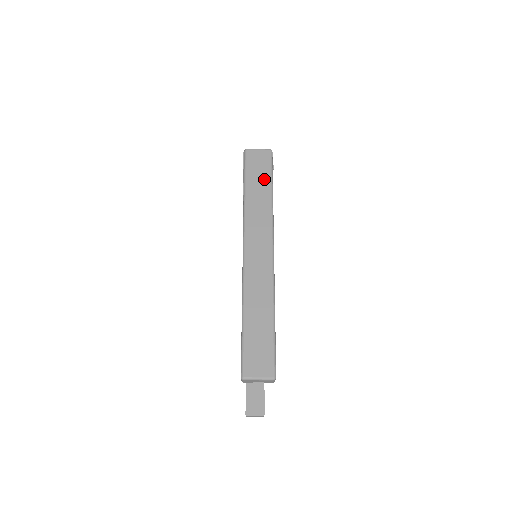
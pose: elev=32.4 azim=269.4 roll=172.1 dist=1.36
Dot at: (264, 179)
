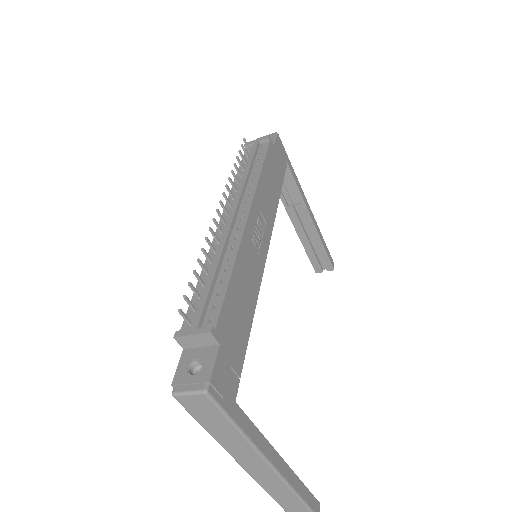
Dot at: (220, 422)
